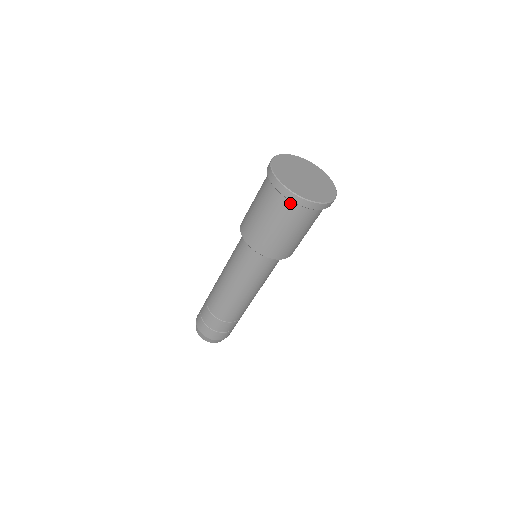
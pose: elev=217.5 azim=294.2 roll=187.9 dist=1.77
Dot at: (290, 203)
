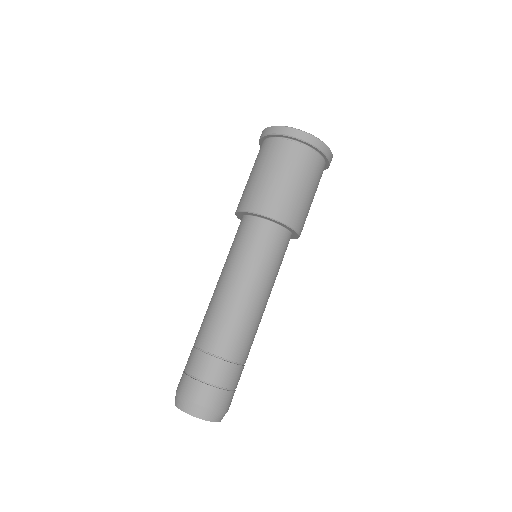
Dot at: (283, 142)
